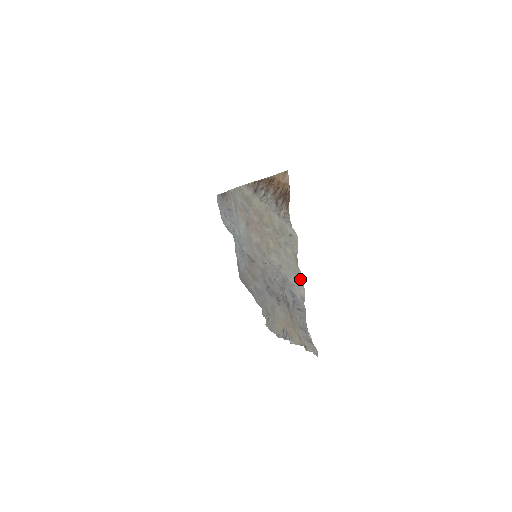
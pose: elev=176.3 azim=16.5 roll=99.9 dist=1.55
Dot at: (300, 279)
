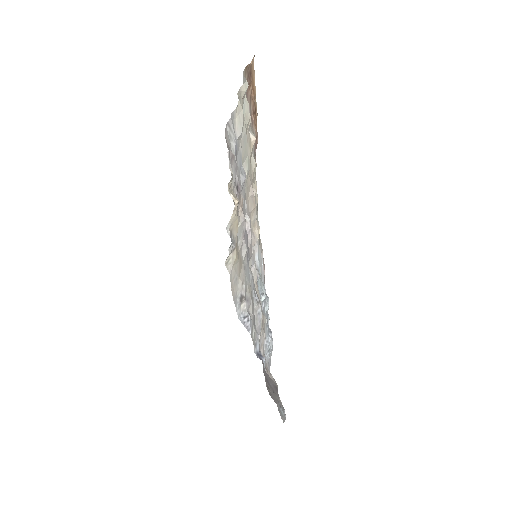
Dot at: (240, 112)
